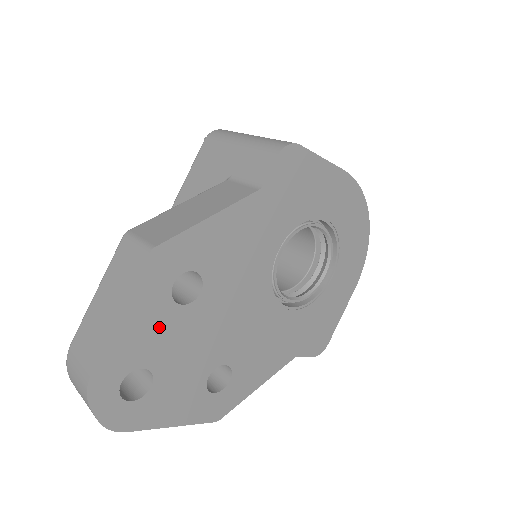
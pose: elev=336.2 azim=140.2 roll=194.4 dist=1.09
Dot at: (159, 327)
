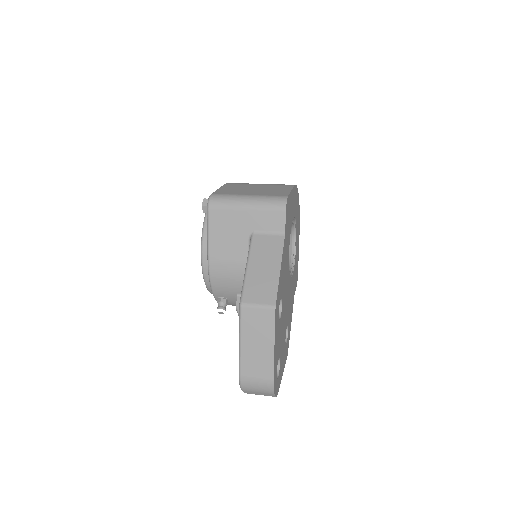
Dot at: (279, 337)
